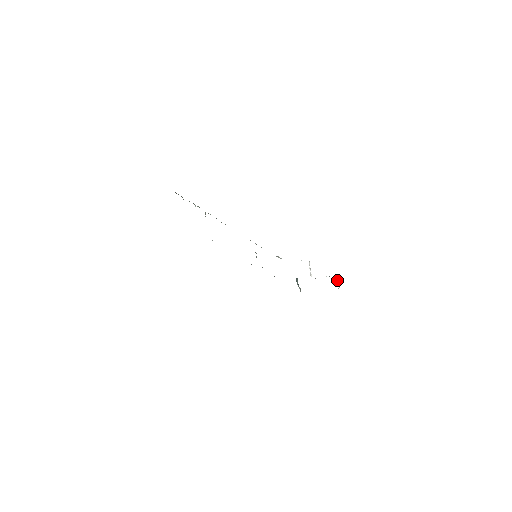
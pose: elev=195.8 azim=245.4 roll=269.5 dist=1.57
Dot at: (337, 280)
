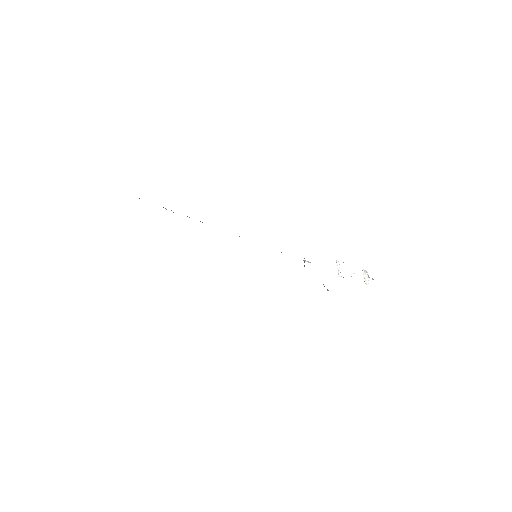
Dot at: (364, 275)
